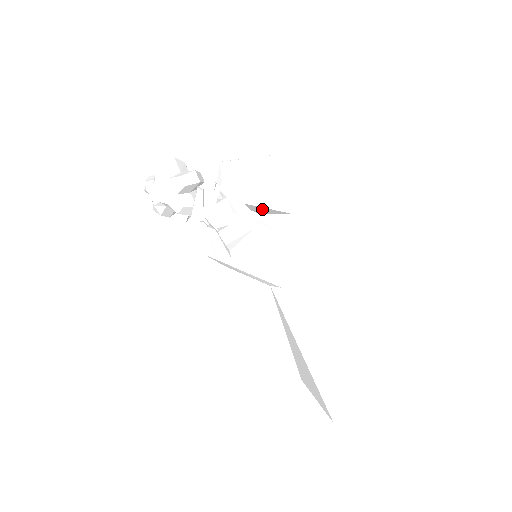
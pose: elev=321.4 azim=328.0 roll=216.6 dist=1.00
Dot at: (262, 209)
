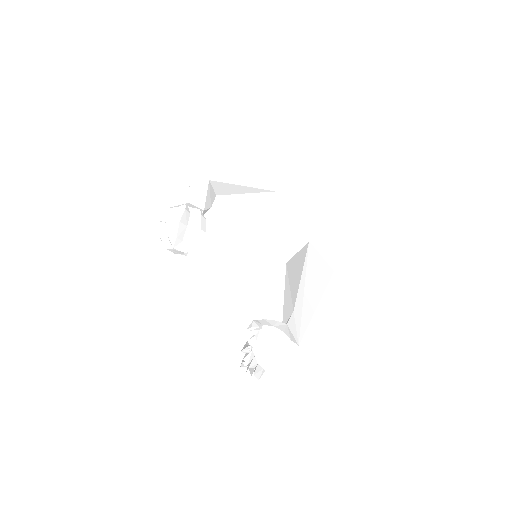
Dot at: occluded
